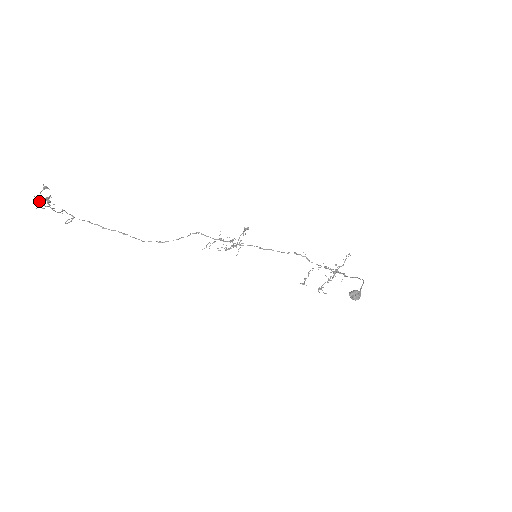
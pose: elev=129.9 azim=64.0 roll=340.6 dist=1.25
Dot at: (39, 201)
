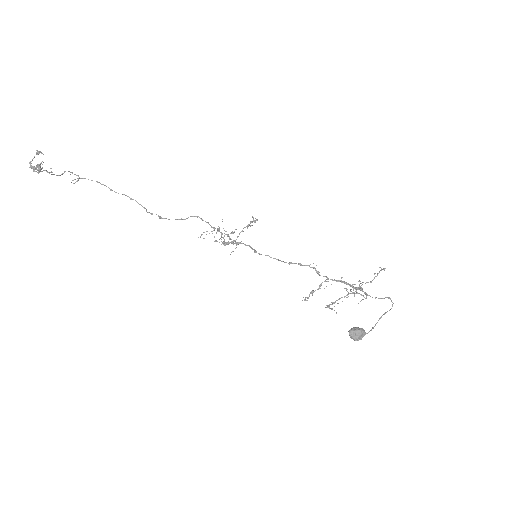
Dot at: occluded
